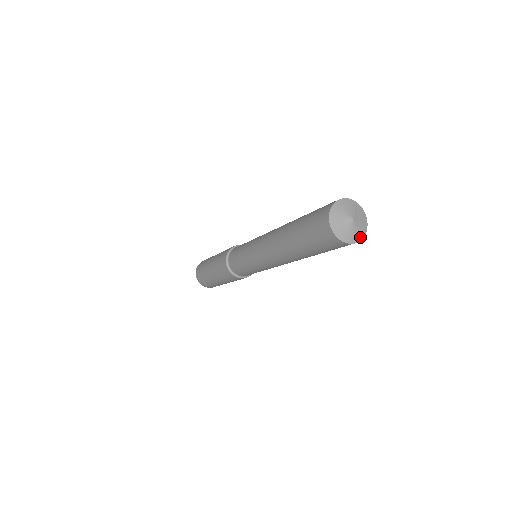
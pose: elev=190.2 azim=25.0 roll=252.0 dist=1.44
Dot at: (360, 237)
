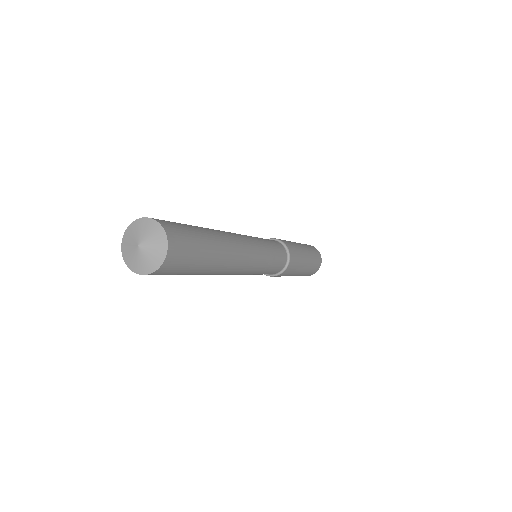
Dot at: (154, 267)
